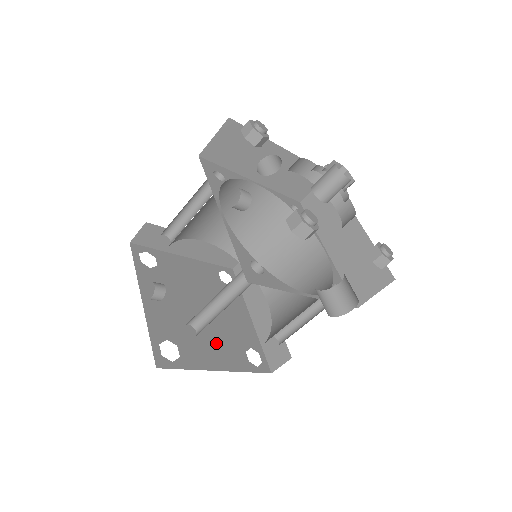
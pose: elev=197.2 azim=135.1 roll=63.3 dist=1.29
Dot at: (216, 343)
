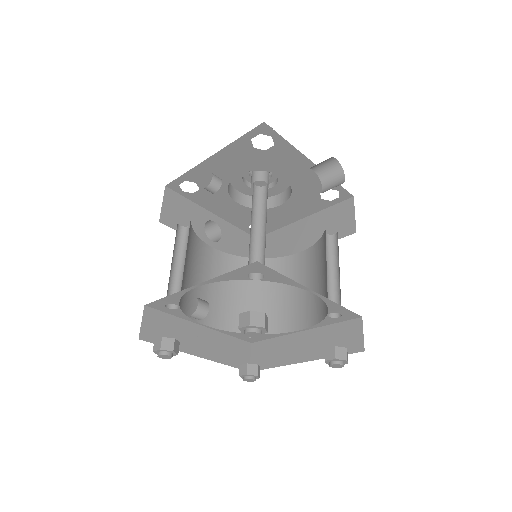
Dot at: occluded
